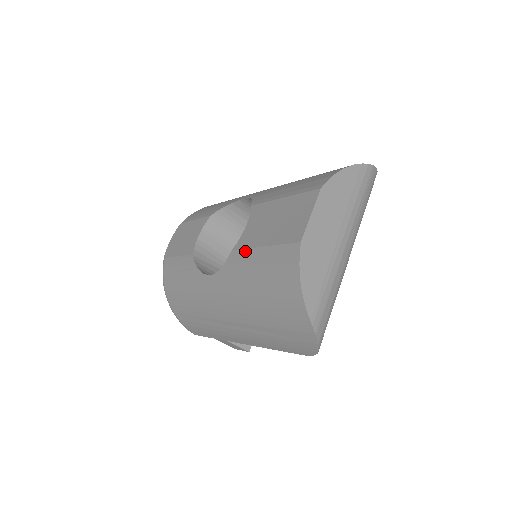
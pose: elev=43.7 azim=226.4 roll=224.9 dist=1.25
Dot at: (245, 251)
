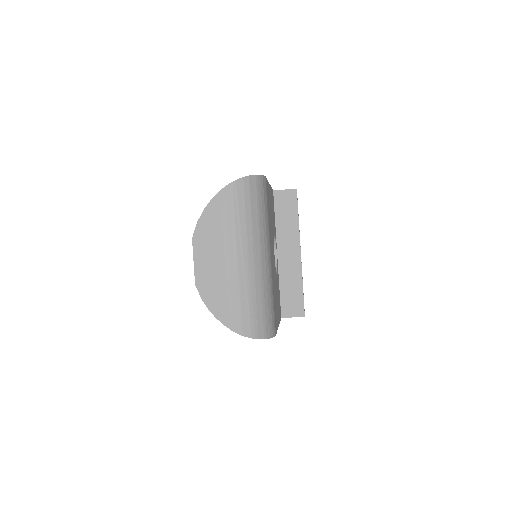
Dot at: occluded
